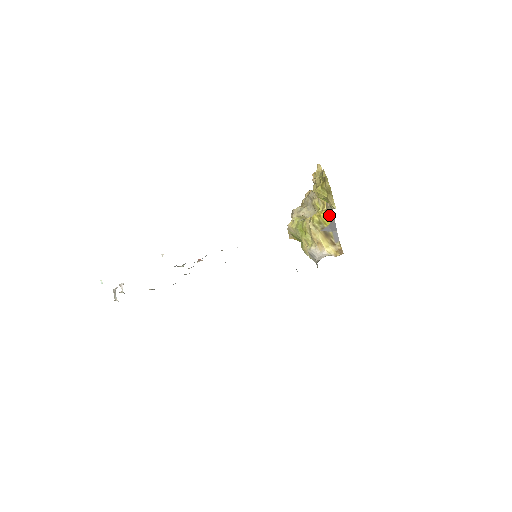
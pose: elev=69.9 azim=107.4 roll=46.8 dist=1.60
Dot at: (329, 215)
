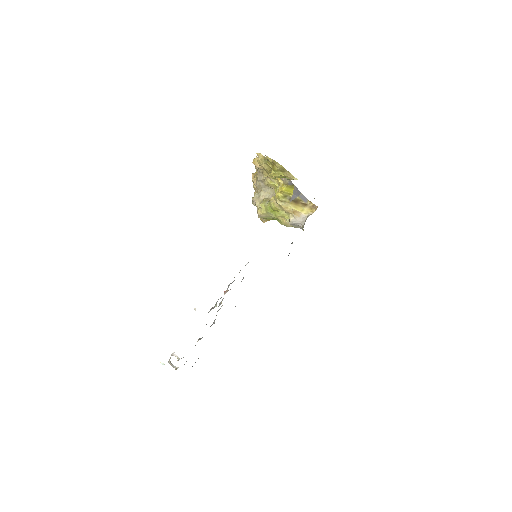
Dot at: (289, 186)
